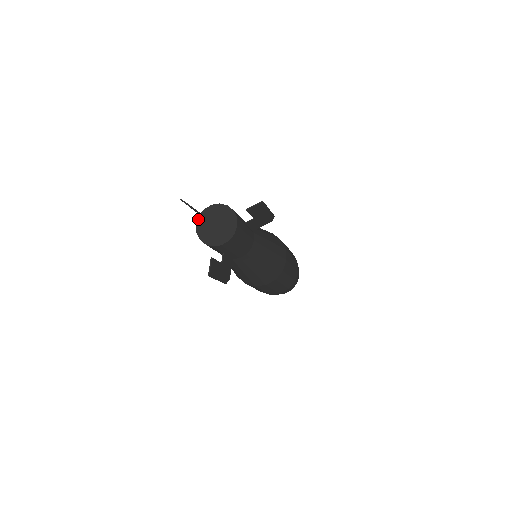
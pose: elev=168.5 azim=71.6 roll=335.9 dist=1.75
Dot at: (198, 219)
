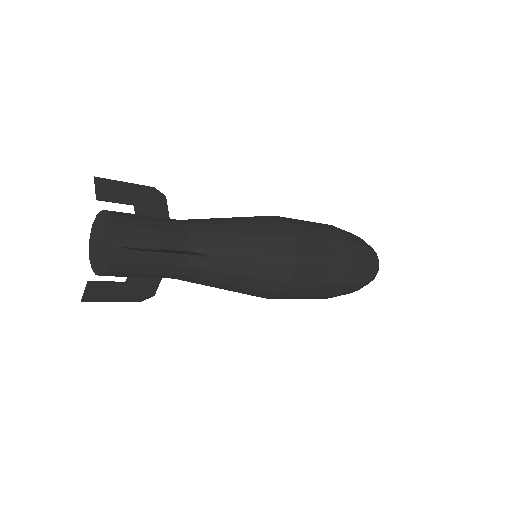
Dot at: (95, 220)
